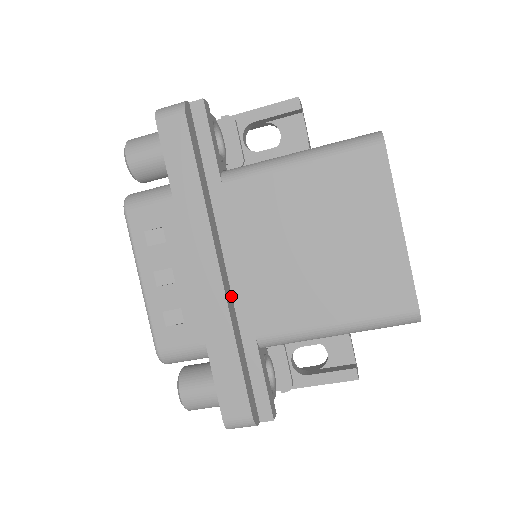
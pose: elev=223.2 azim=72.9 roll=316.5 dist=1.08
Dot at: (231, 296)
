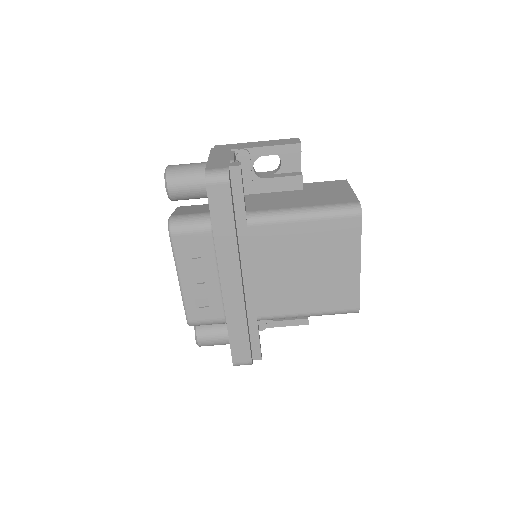
Dot at: (244, 294)
